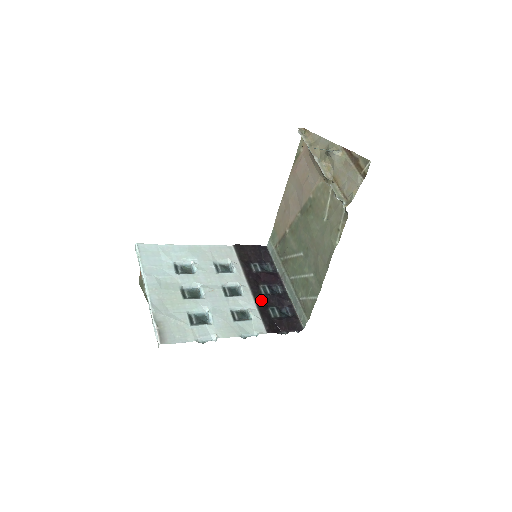
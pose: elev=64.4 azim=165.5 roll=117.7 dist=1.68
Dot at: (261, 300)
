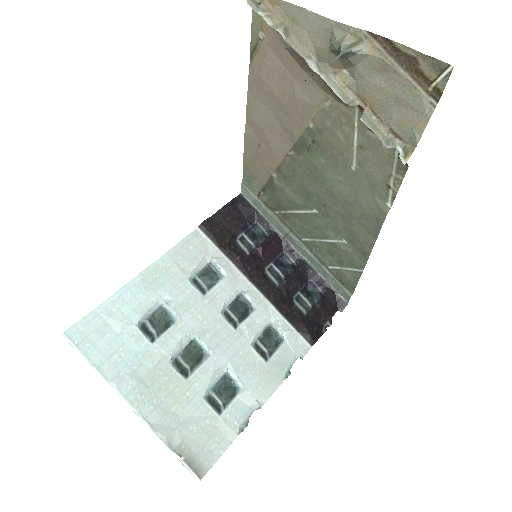
Dot at: (279, 297)
